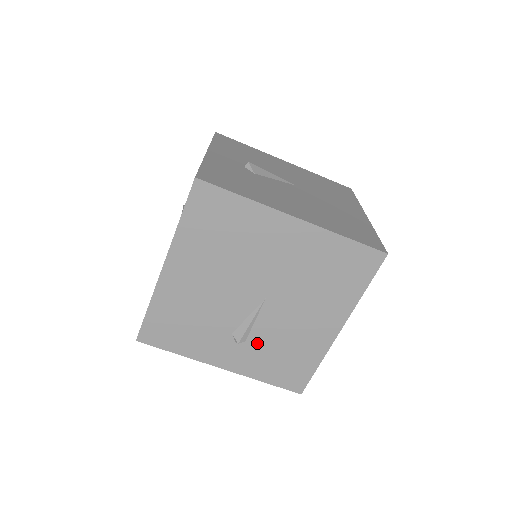
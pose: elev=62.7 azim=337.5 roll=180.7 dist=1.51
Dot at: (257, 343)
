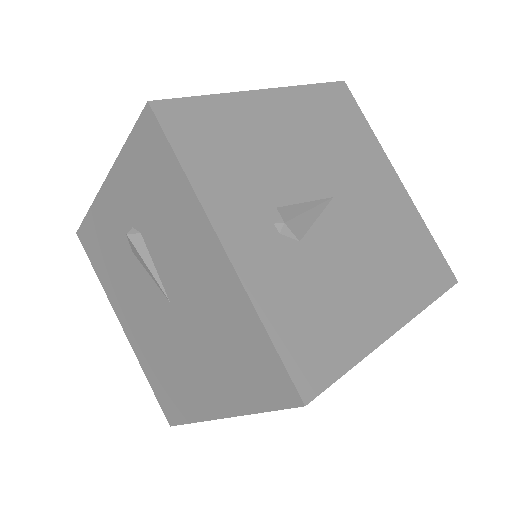
Dot at: occluded
